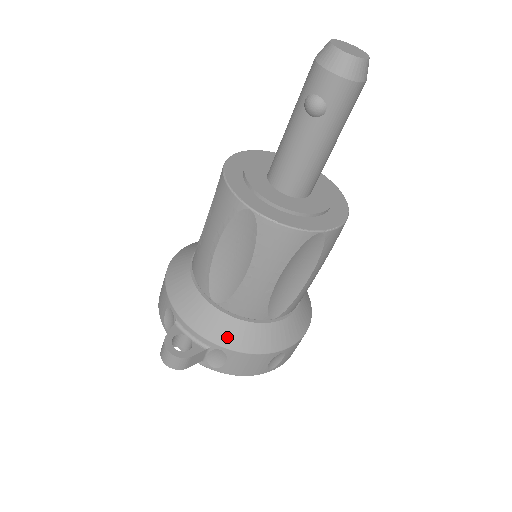
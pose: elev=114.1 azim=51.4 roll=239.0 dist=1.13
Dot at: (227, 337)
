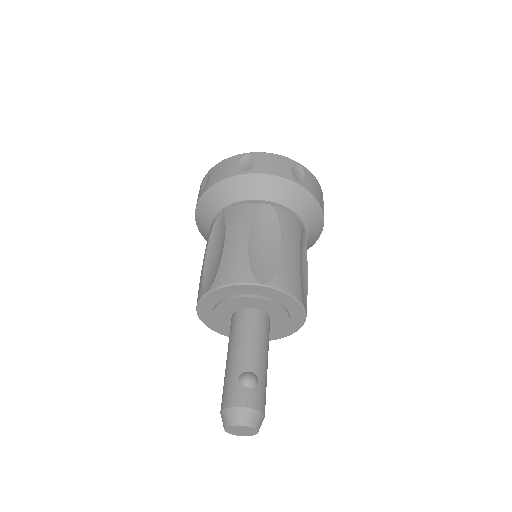
Dot at: occluded
